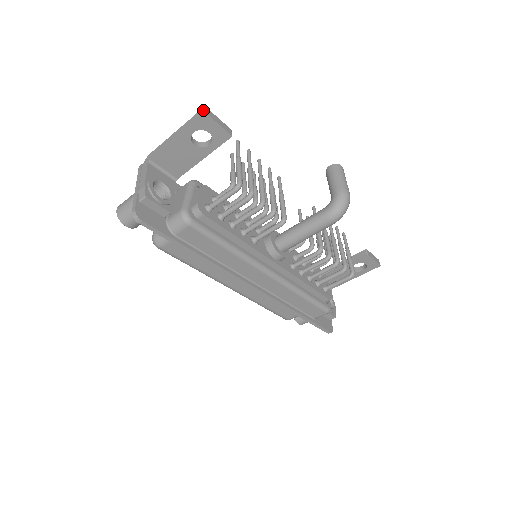
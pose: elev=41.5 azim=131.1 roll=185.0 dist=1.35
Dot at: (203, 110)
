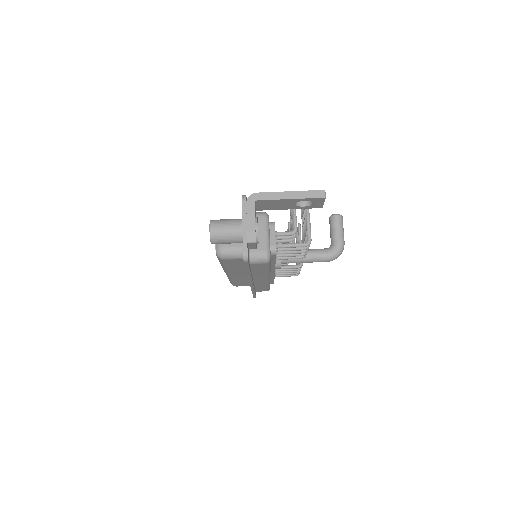
Dot at: (324, 193)
